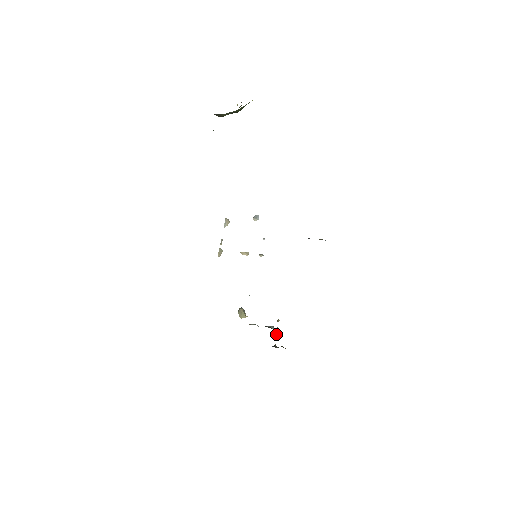
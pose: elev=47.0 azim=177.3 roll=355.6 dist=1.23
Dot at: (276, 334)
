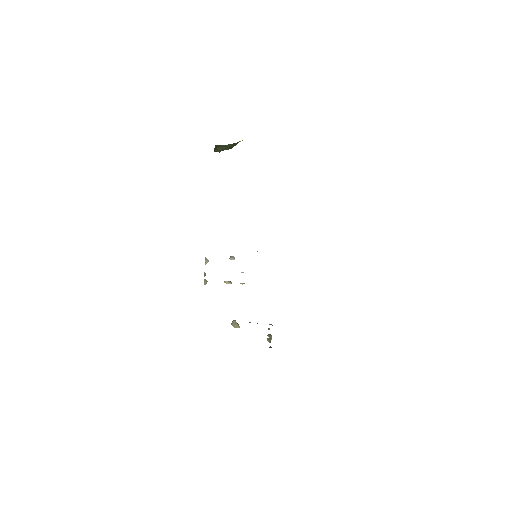
Dot at: (269, 338)
